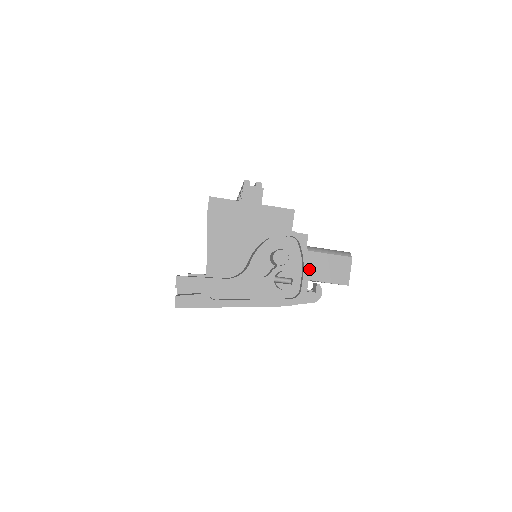
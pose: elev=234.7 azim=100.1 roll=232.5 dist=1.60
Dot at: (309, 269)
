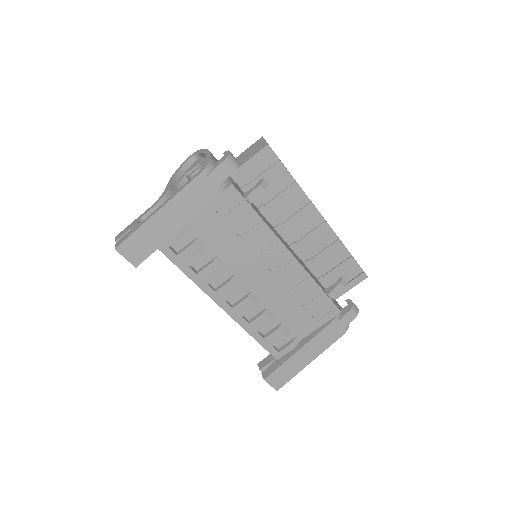
Dot at: (209, 151)
